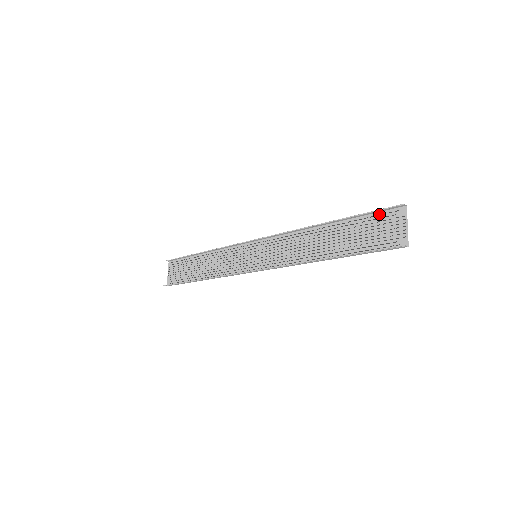
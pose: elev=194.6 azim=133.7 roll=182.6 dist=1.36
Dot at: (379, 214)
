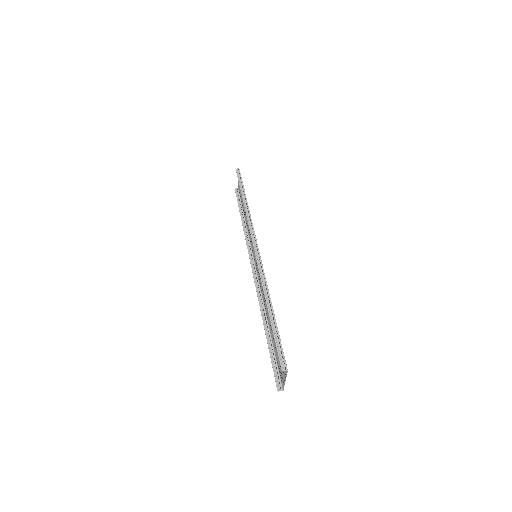
Dot at: (282, 349)
